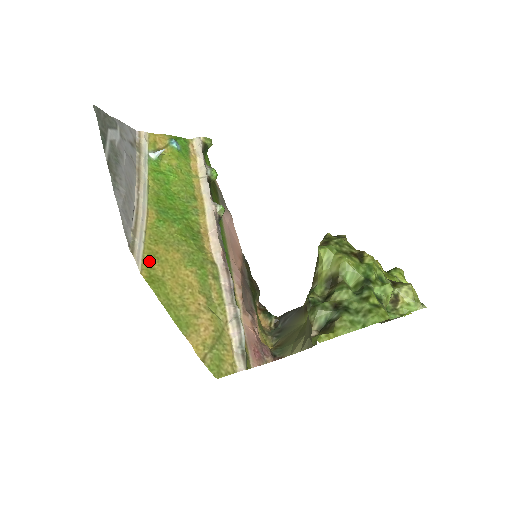
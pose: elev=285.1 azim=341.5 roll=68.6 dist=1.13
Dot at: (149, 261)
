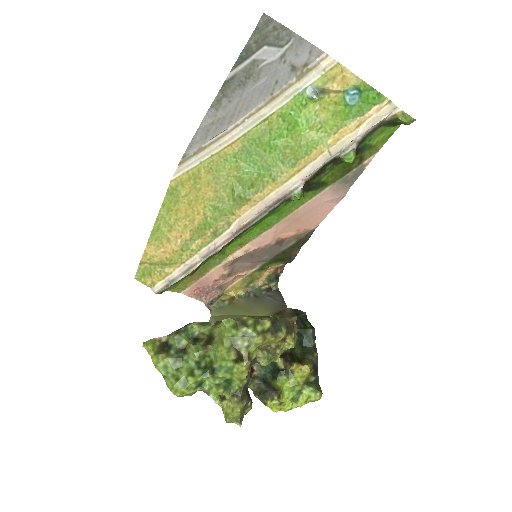
Dot at: (187, 178)
